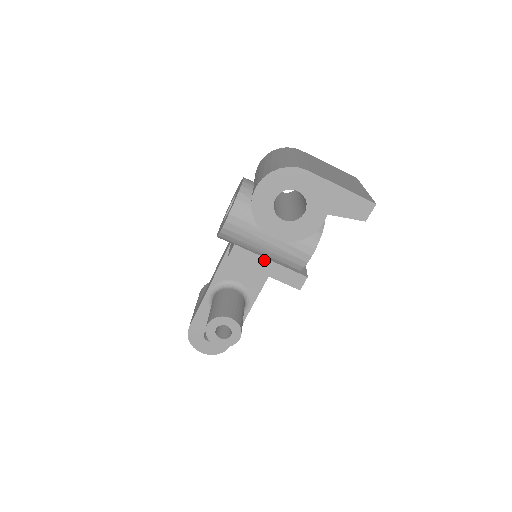
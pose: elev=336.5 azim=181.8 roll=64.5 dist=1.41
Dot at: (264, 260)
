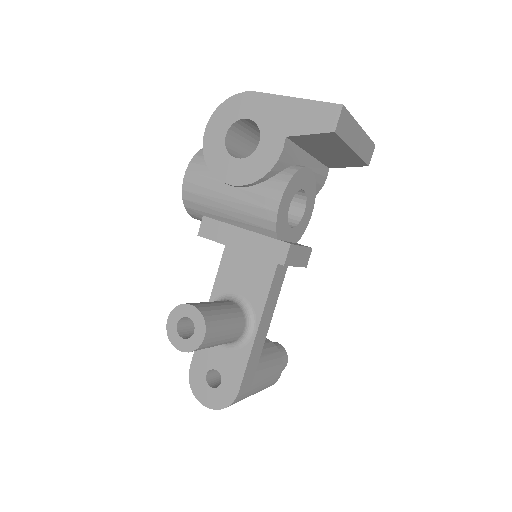
Dot at: (236, 230)
